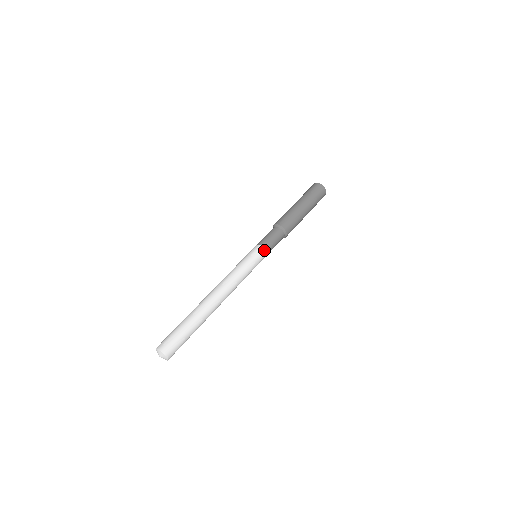
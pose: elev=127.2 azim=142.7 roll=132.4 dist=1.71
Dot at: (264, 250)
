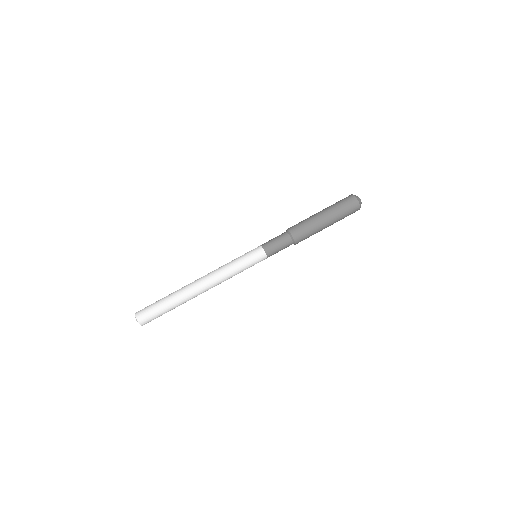
Dot at: (266, 258)
